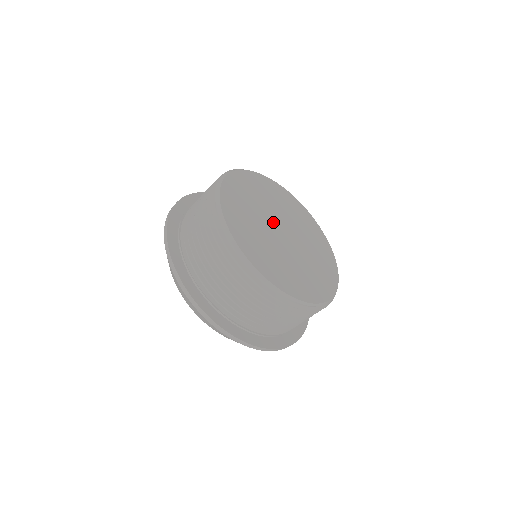
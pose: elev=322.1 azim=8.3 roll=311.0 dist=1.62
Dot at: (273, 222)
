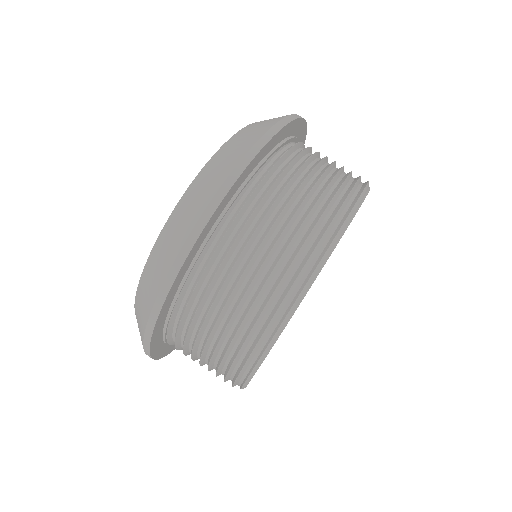
Dot at: occluded
